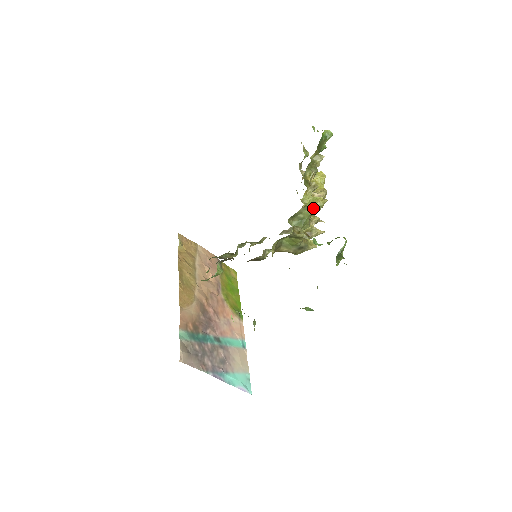
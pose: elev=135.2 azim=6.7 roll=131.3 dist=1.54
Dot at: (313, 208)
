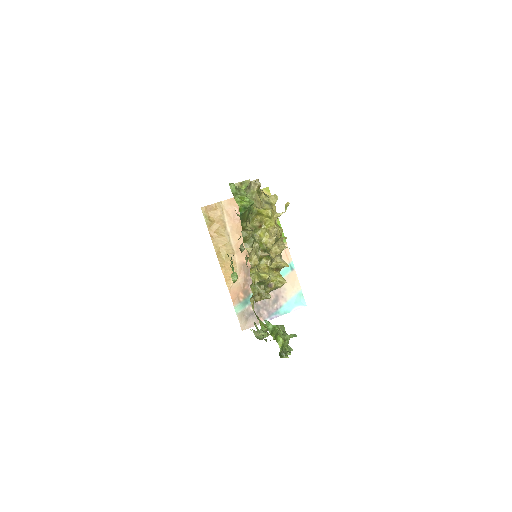
Dot at: (262, 281)
